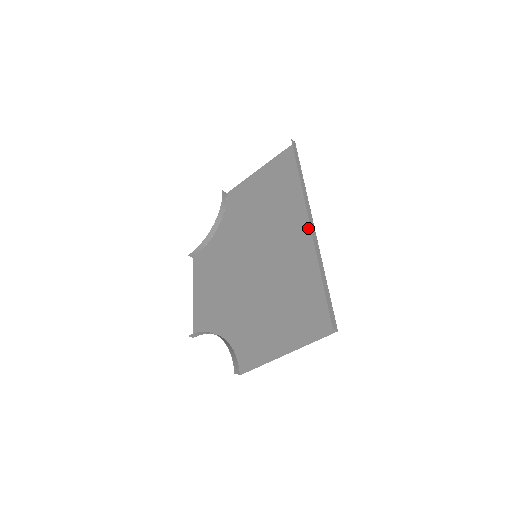
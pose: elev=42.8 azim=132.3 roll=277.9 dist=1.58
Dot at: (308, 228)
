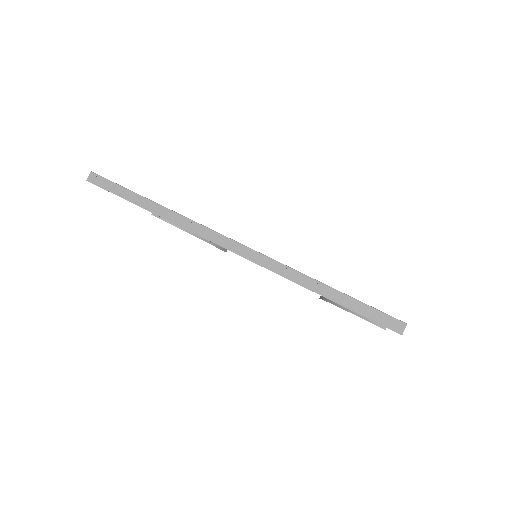
Dot at: occluded
